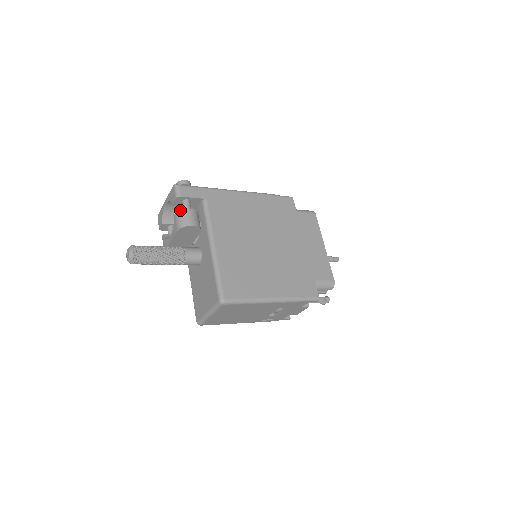
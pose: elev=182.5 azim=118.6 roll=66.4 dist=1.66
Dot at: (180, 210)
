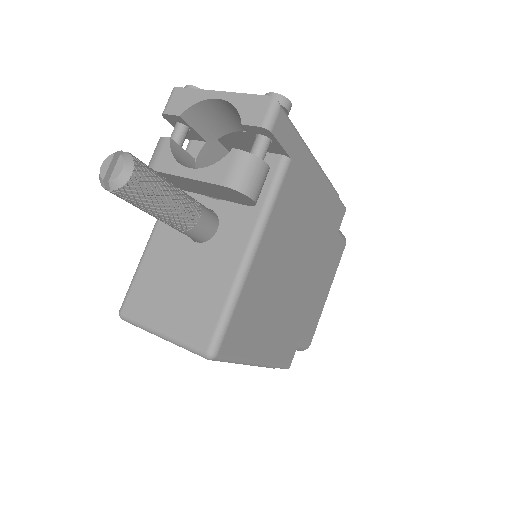
Dot at: (253, 154)
